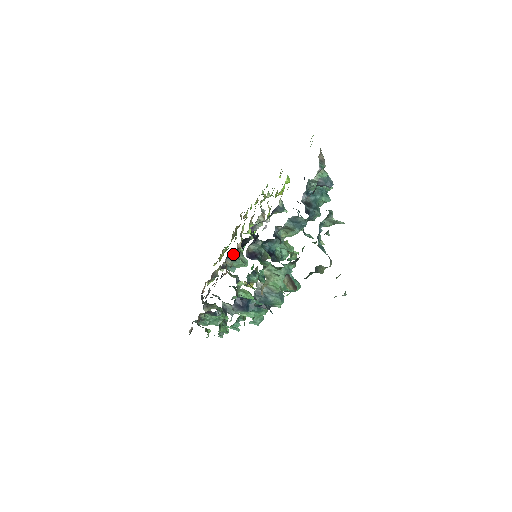
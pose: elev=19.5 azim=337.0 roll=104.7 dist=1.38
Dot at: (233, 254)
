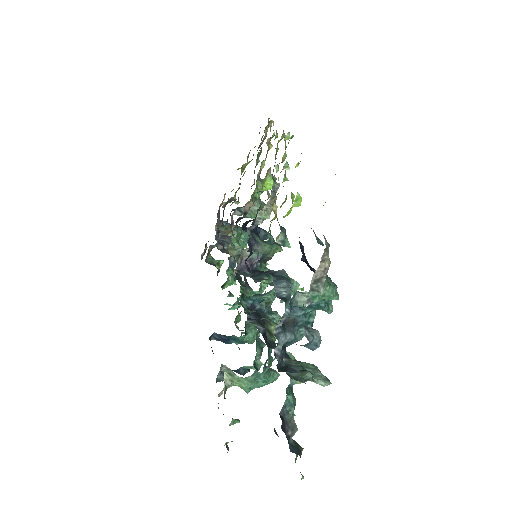
Dot at: (238, 218)
